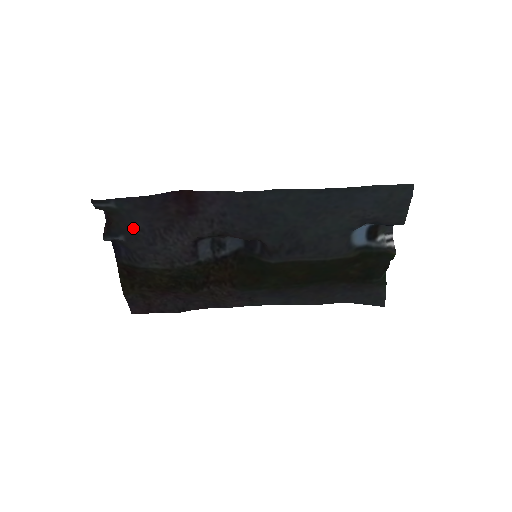
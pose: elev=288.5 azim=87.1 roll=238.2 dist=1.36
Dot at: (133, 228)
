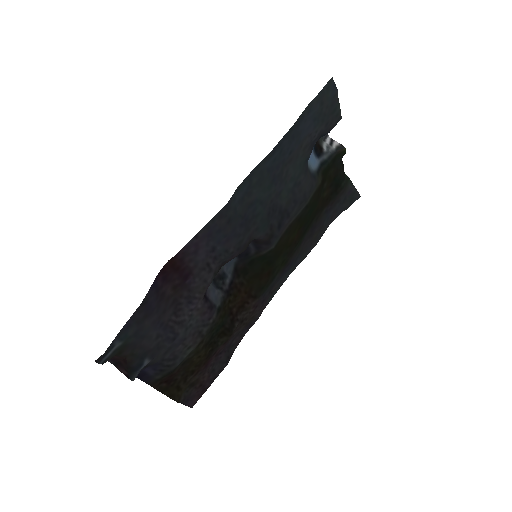
Dot at: (150, 343)
